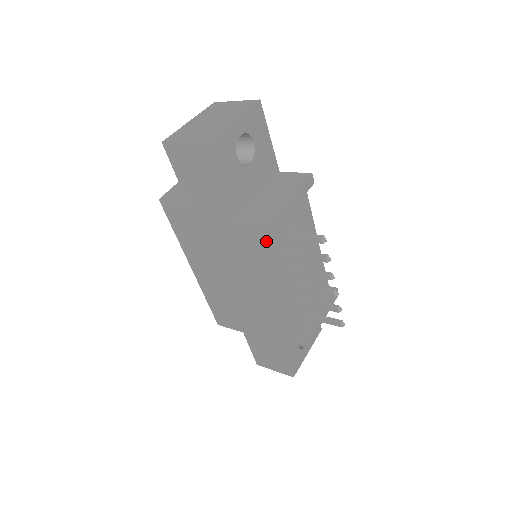
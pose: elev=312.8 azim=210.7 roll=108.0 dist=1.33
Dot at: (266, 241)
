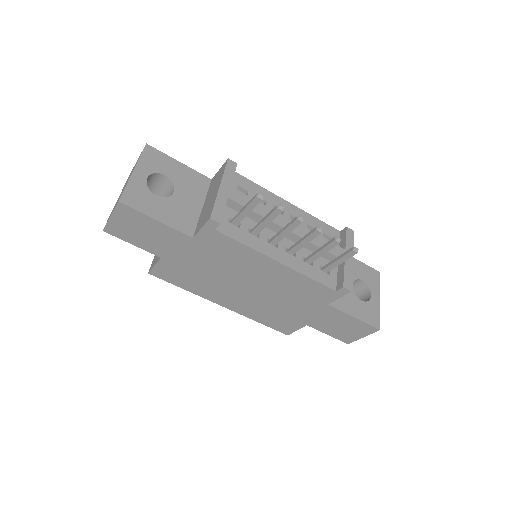
Dot at: (225, 236)
